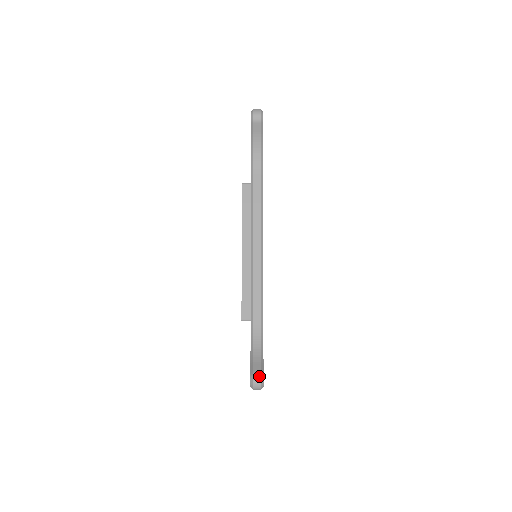
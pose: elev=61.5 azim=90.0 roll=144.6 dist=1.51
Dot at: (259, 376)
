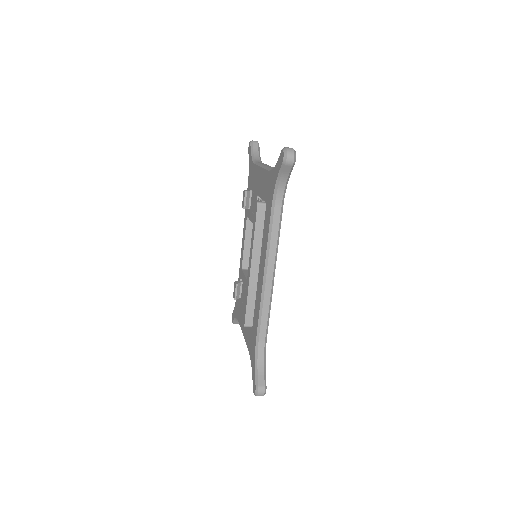
Dot at: (263, 389)
